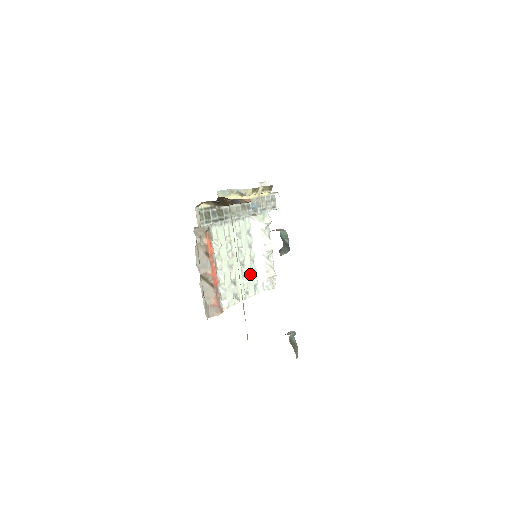
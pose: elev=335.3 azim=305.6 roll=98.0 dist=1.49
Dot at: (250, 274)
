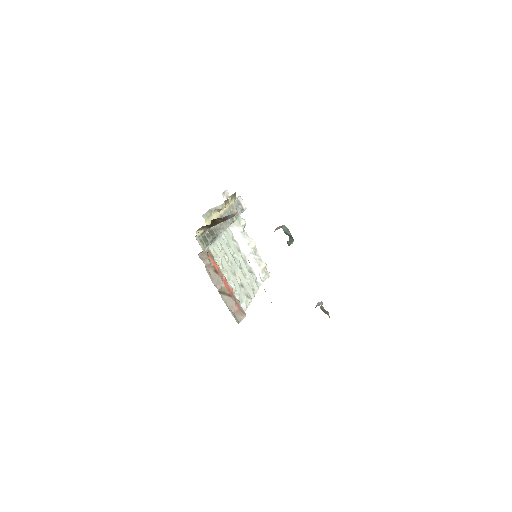
Dot at: (249, 273)
